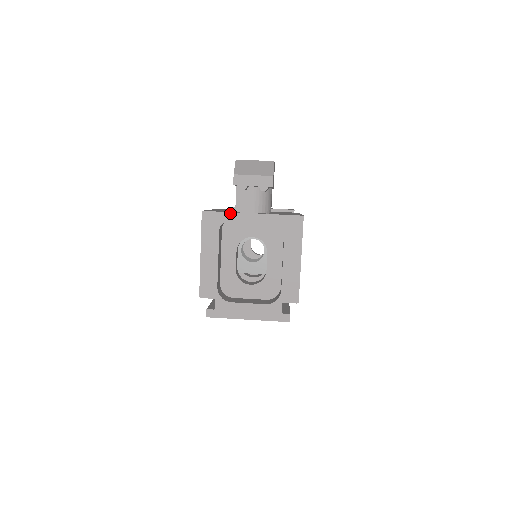
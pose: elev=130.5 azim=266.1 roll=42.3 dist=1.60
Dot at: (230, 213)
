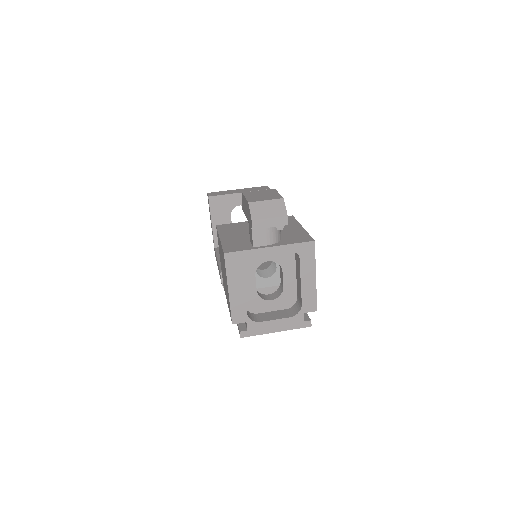
Dot at: (250, 250)
